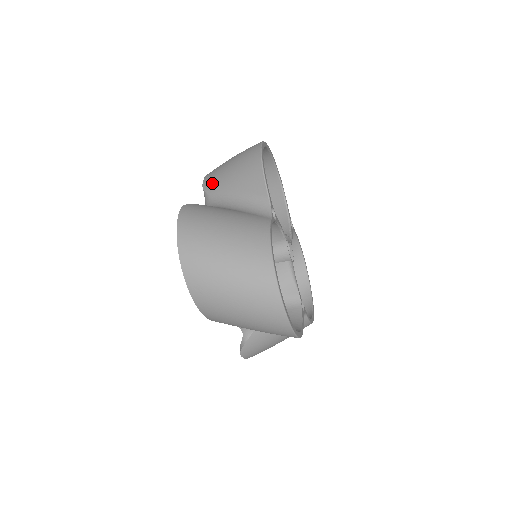
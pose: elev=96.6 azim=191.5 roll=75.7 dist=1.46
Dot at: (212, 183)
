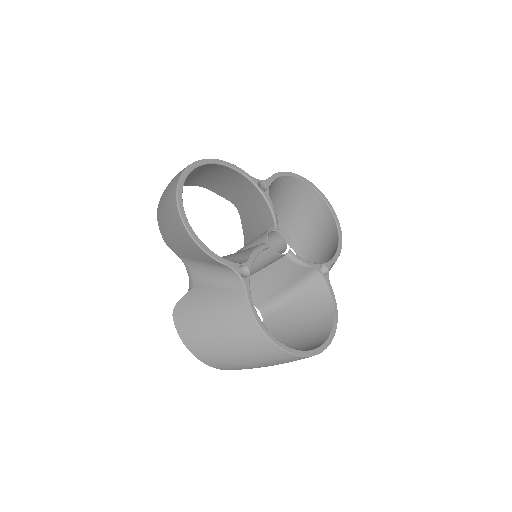
Dot at: occluded
